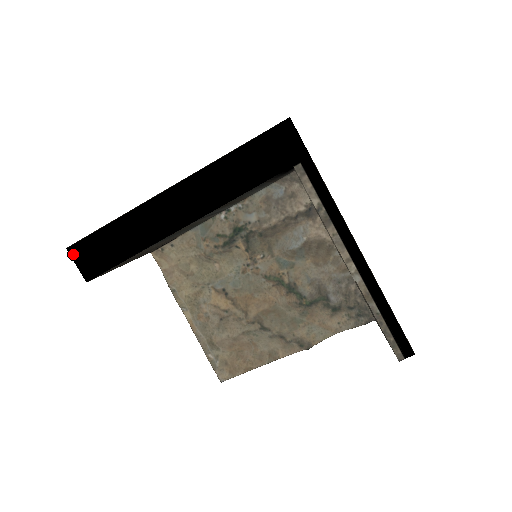
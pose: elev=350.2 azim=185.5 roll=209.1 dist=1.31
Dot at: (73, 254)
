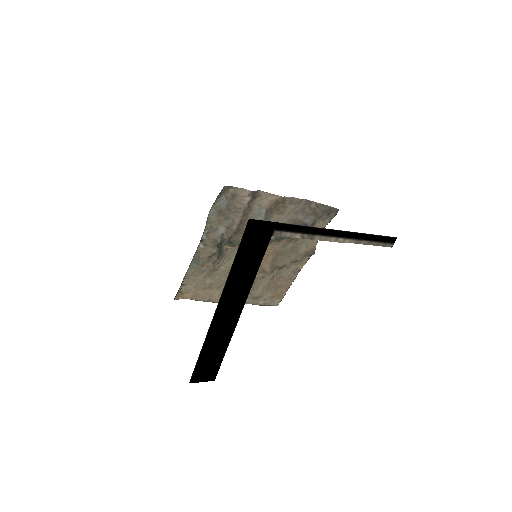
Dot at: (195, 381)
